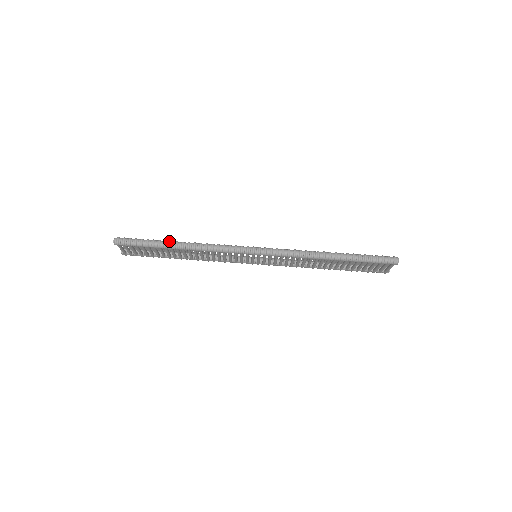
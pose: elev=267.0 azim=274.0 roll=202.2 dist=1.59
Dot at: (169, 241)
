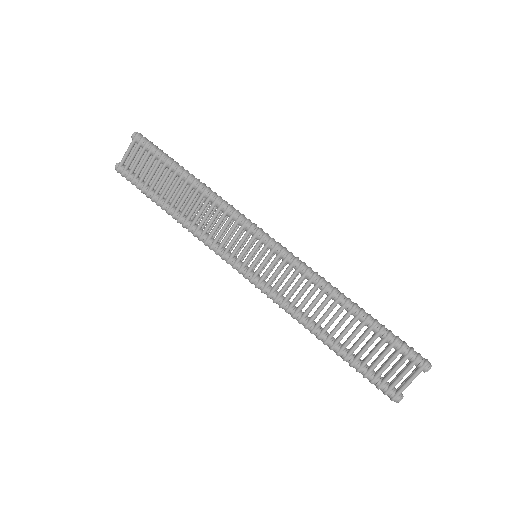
Dot at: occluded
